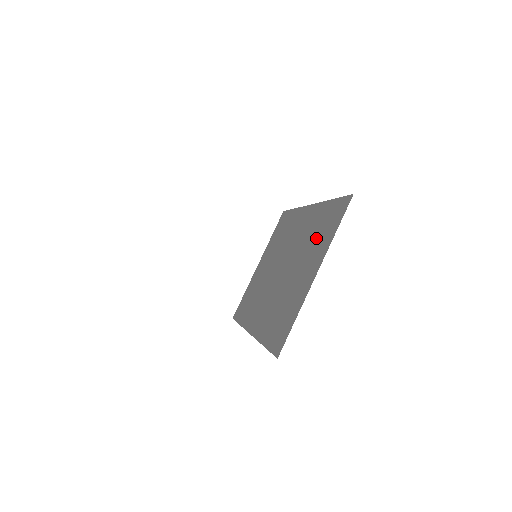
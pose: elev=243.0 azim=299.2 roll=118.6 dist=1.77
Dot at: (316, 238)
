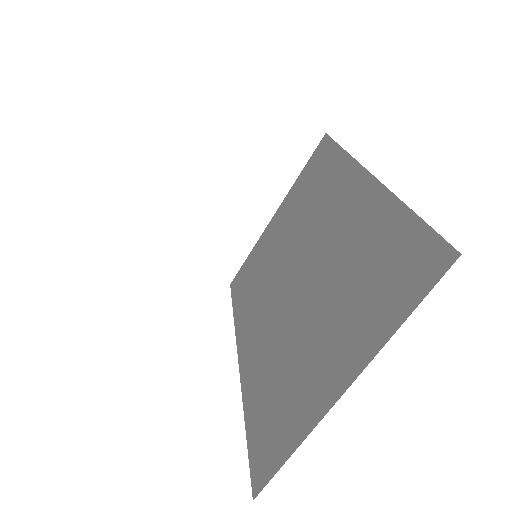
Dot at: (361, 285)
